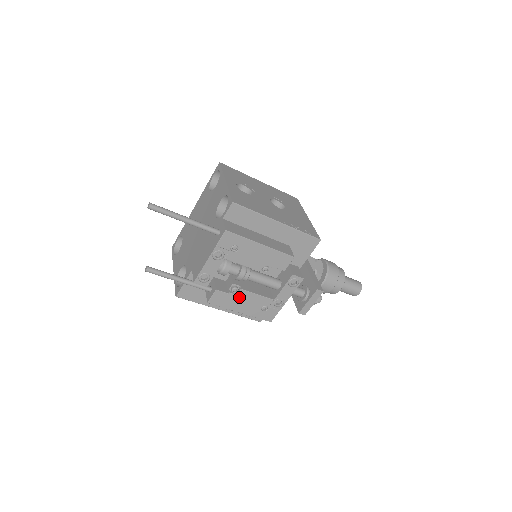
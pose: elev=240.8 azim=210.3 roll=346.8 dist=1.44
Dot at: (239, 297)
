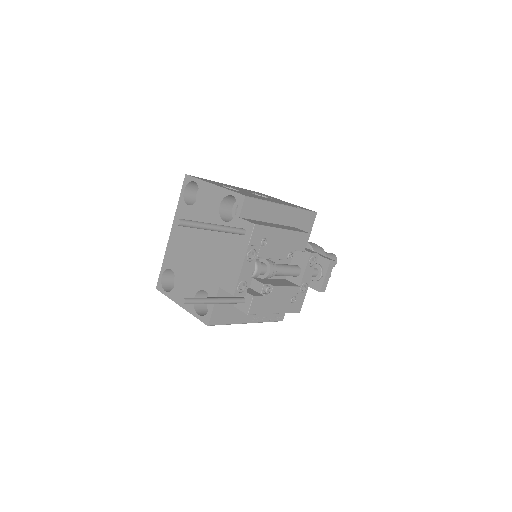
Dot at: (272, 296)
